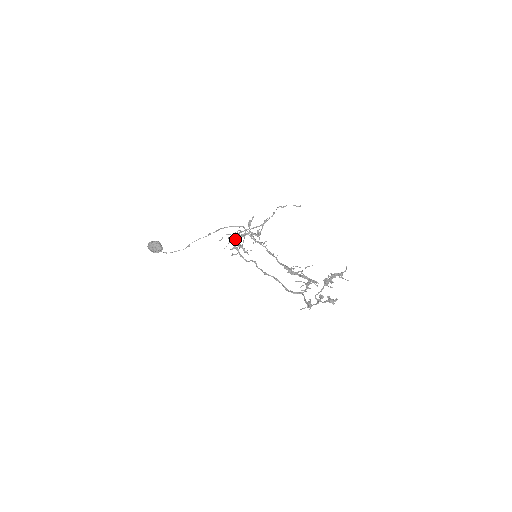
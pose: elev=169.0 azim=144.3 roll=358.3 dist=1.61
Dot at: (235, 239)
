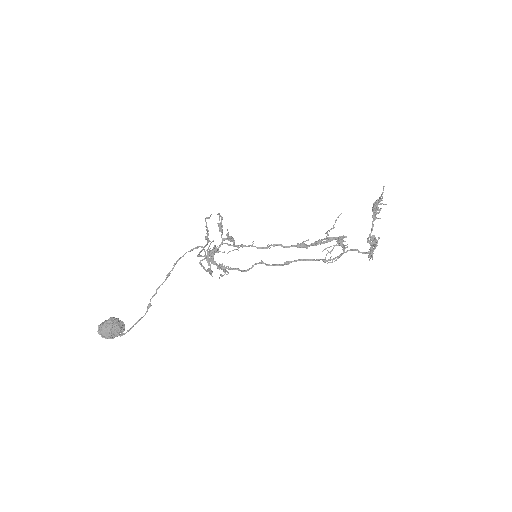
Dot at: (210, 258)
